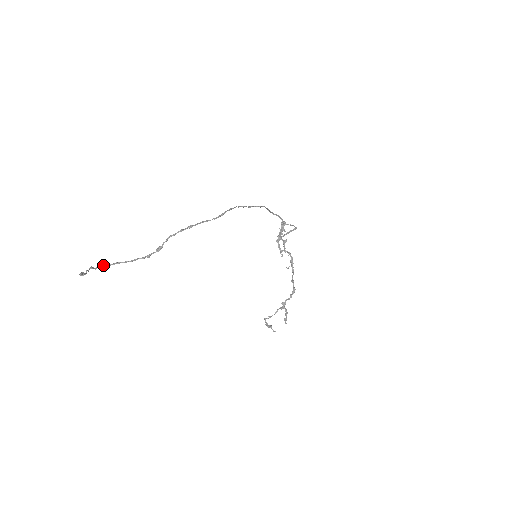
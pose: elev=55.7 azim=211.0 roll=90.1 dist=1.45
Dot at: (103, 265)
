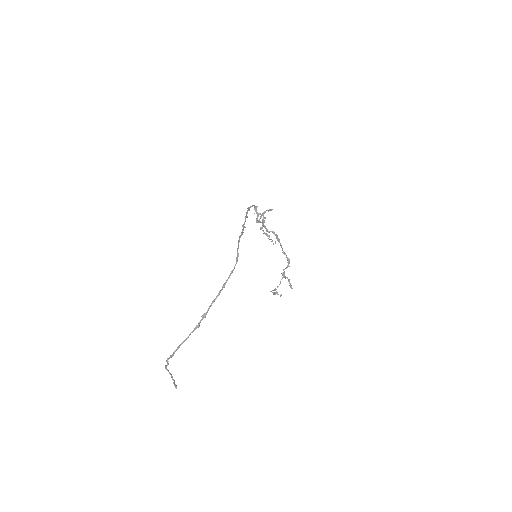
Dot at: (169, 357)
